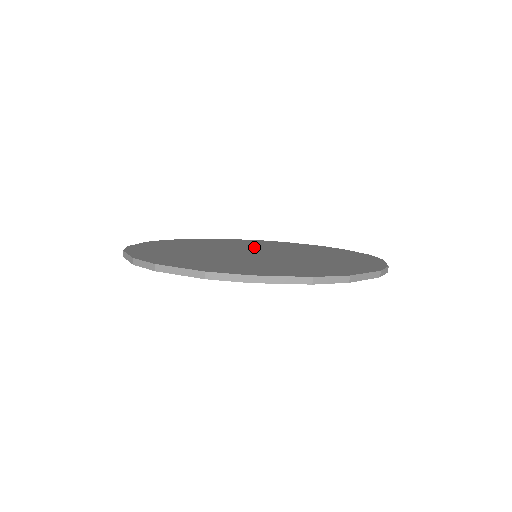
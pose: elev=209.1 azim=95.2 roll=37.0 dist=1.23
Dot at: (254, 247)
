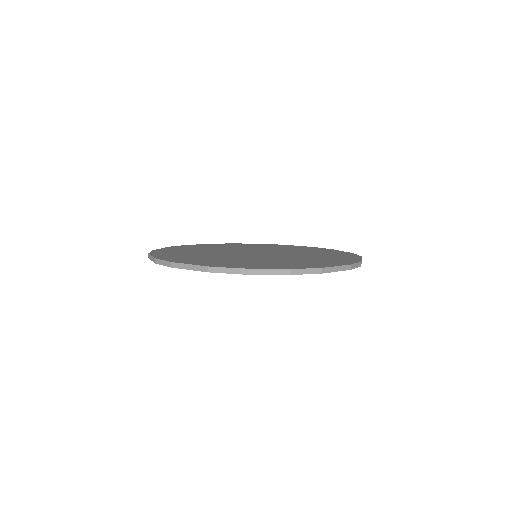
Dot at: (257, 249)
